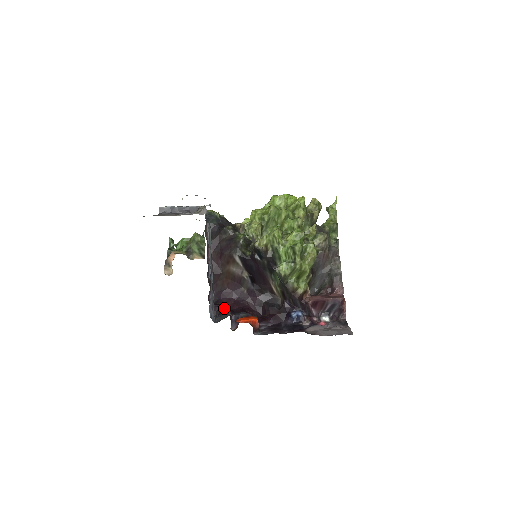
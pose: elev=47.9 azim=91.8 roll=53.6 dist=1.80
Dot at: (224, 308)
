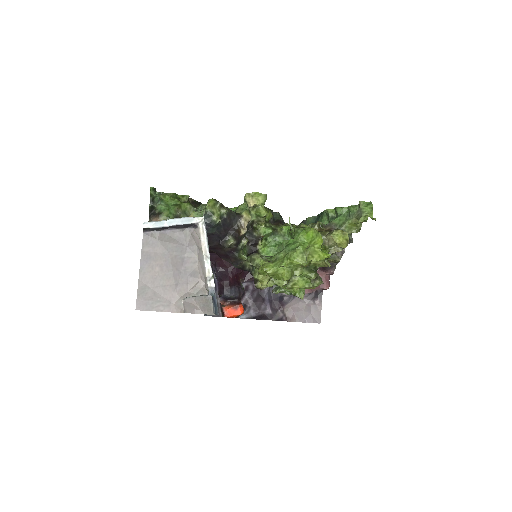
Dot at: (214, 280)
